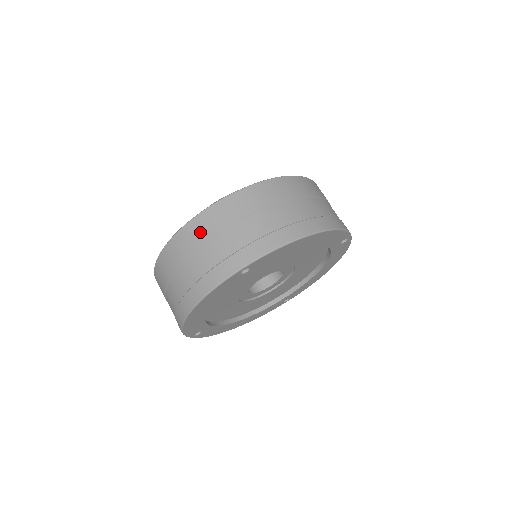
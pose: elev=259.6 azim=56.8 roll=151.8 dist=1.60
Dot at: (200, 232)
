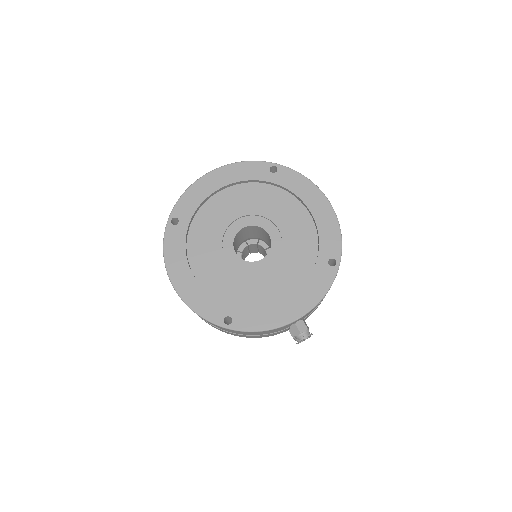
Dot at: occluded
